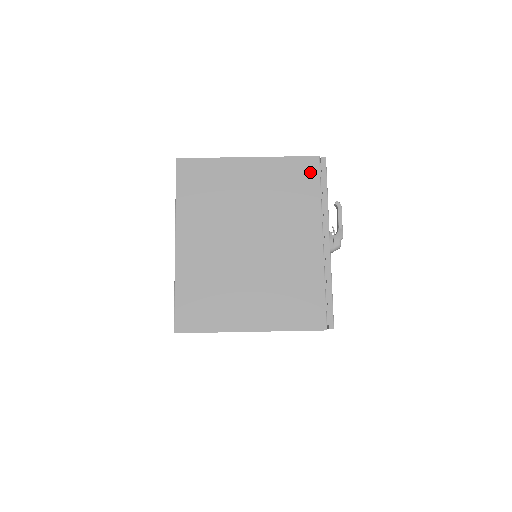
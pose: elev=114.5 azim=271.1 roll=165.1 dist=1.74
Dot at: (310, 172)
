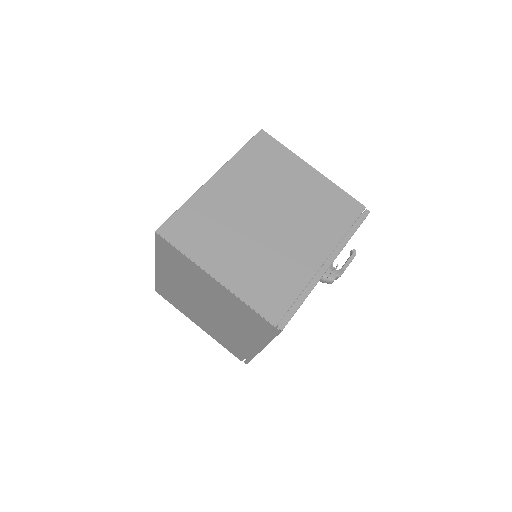
Dot at: (351, 211)
